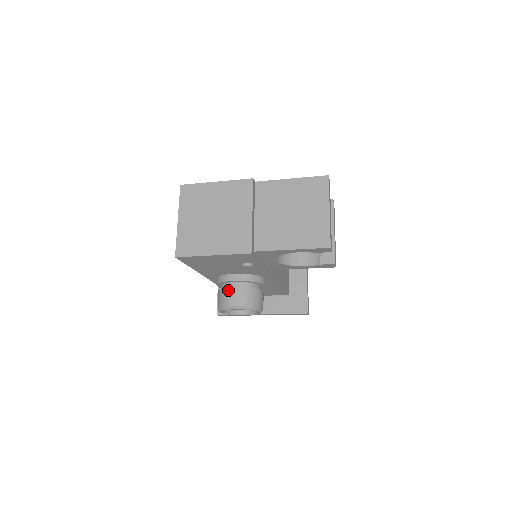
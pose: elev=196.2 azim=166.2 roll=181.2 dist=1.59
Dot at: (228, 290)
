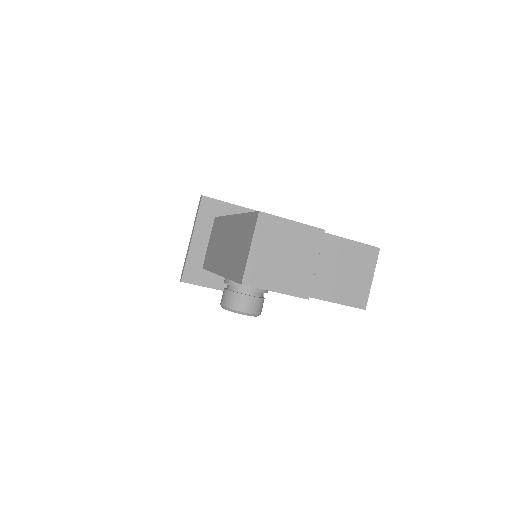
Dot at: (244, 297)
